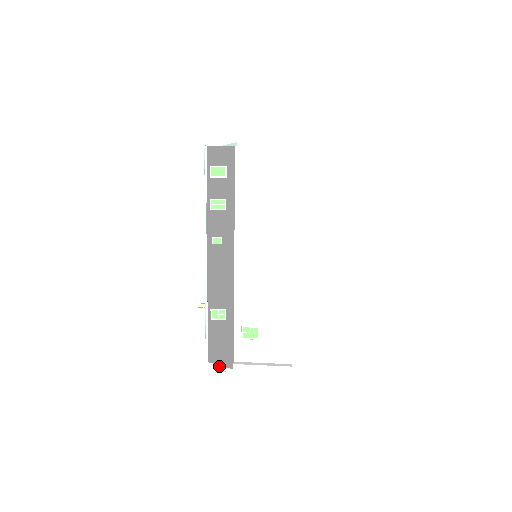
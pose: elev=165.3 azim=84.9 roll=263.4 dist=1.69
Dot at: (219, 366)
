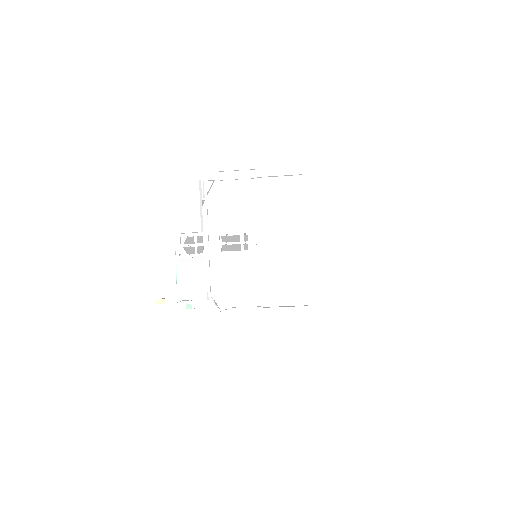
Dot at: (192, 182)
